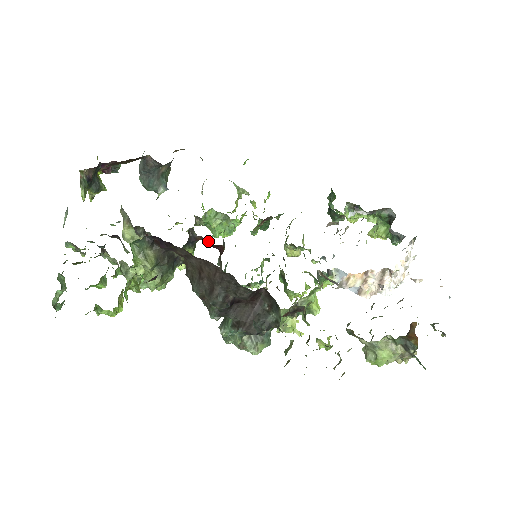
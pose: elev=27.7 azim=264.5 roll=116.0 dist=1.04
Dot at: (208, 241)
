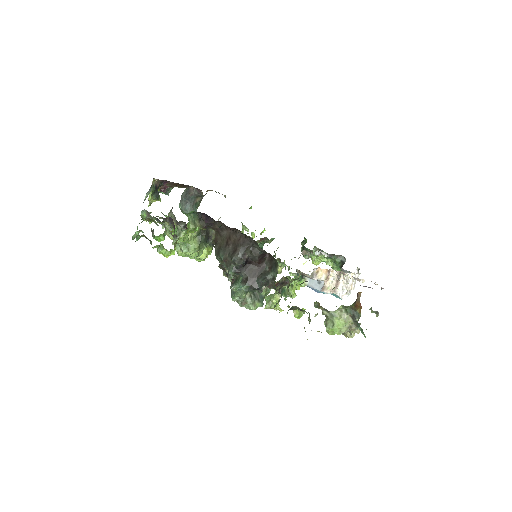
Dot at: occluded
